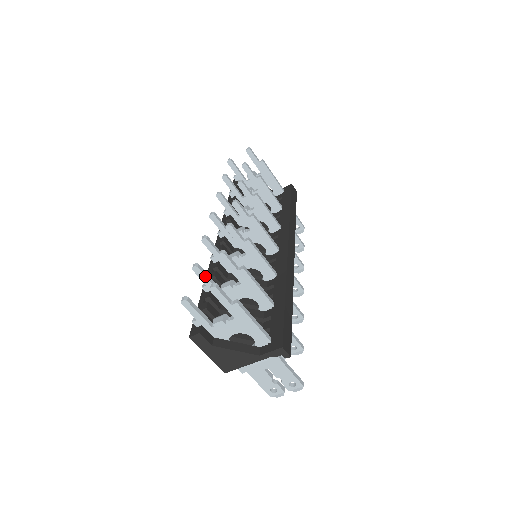
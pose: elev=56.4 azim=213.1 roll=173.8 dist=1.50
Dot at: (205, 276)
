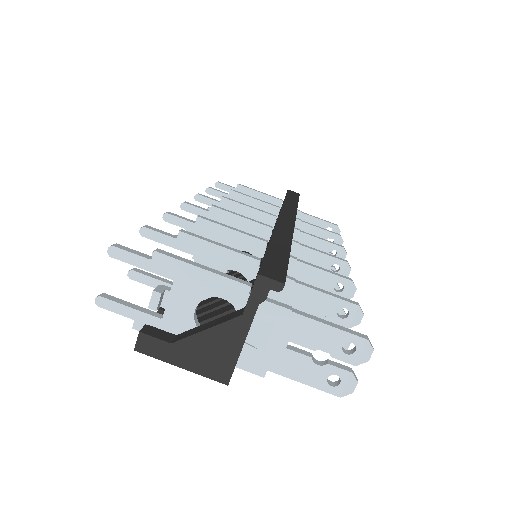
Dot at: (149, 277)
